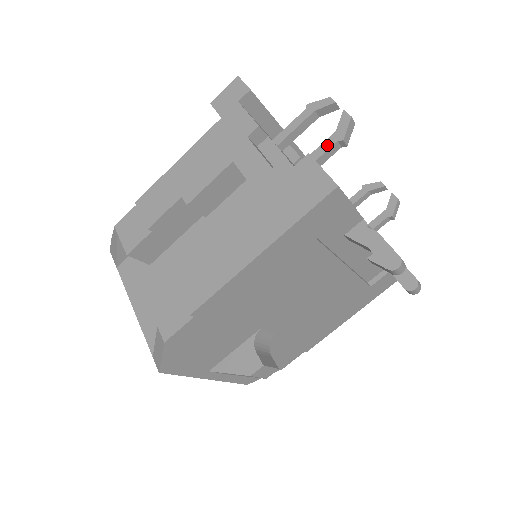
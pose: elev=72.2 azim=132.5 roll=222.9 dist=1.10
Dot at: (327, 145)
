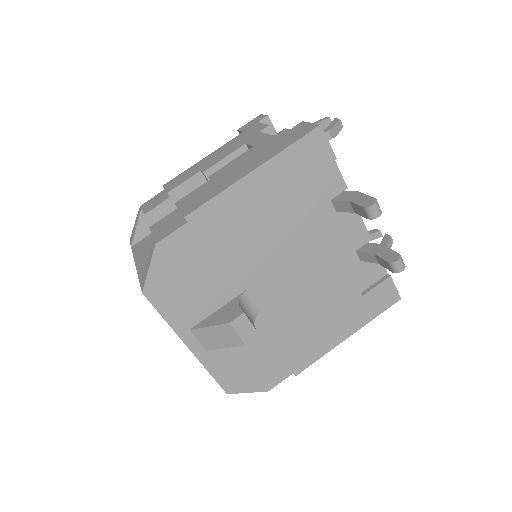
Dot at: occluded
